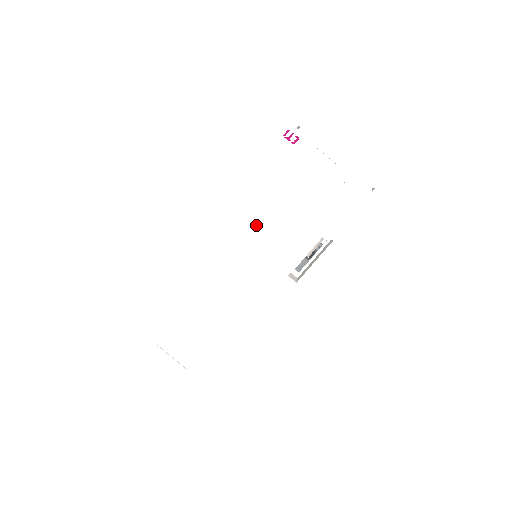
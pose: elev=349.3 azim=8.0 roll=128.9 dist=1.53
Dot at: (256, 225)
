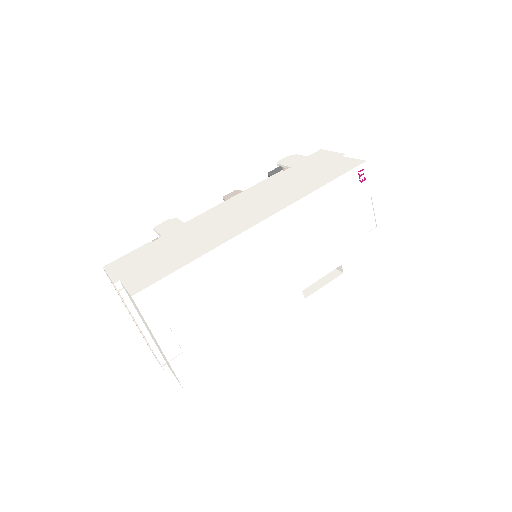
Dot at: (303, 237)
